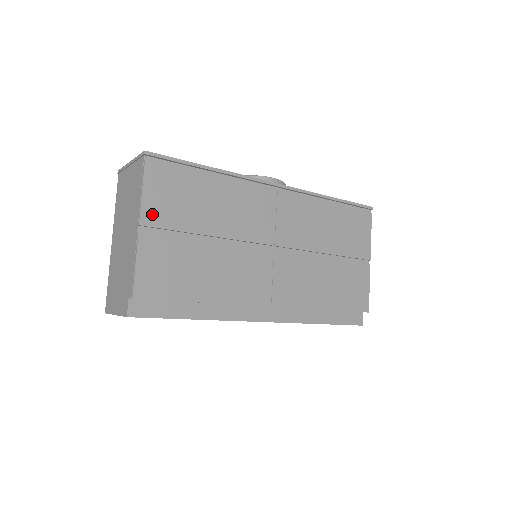
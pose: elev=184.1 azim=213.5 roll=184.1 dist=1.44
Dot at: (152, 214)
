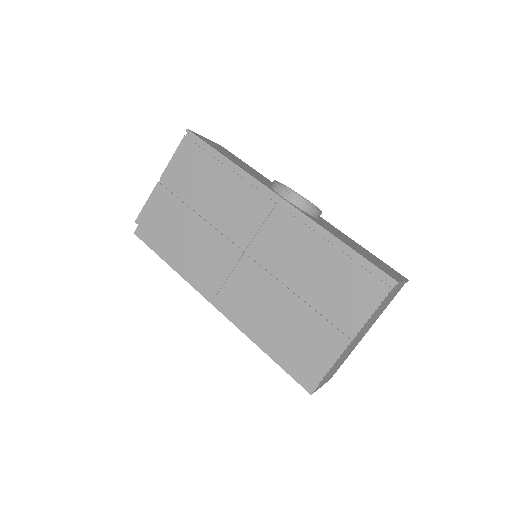
Dot at: (171, 174)
